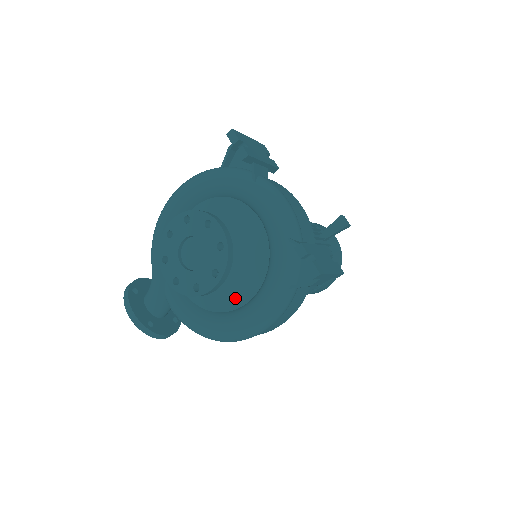
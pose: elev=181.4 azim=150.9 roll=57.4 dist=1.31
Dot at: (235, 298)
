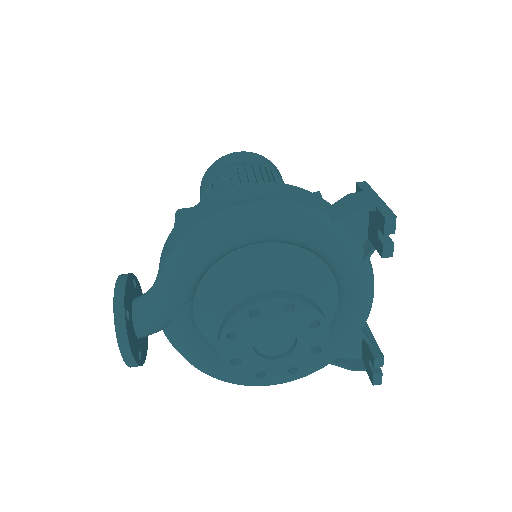
Dot at: occluded
